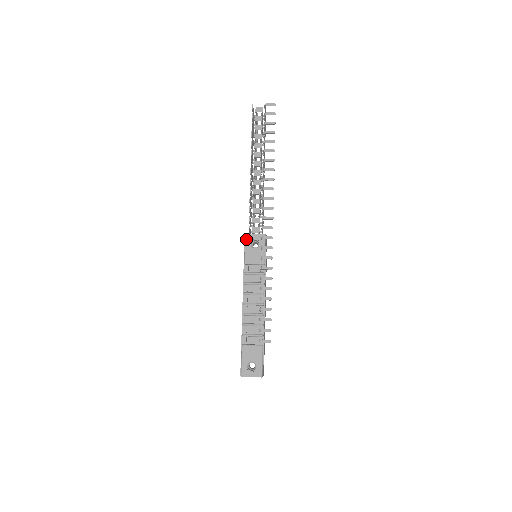
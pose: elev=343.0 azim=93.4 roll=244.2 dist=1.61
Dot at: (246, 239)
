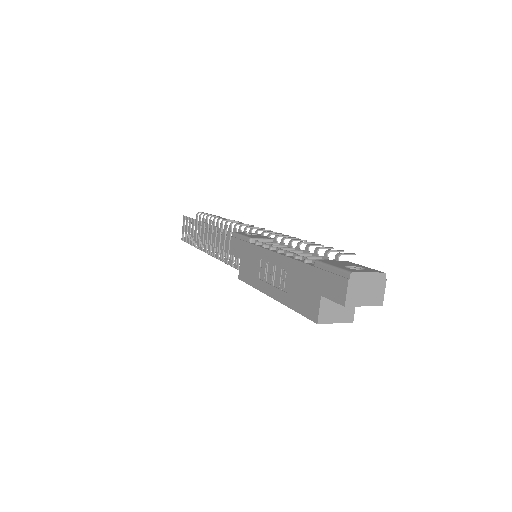
Dot at: (237, 233)
